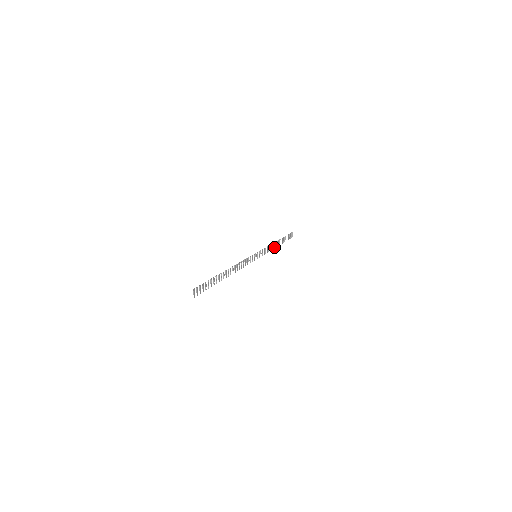
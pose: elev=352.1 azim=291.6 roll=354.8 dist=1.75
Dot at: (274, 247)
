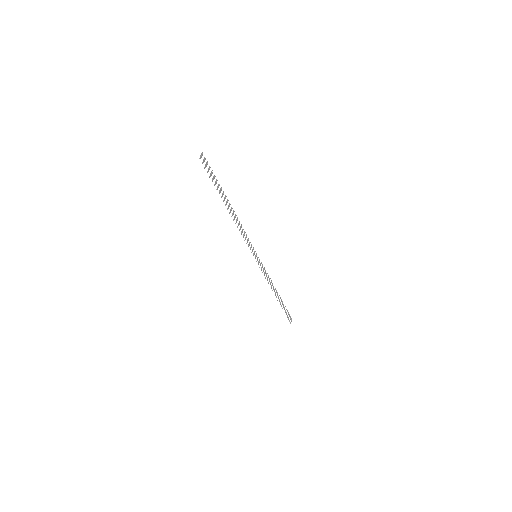
Dot at: occluded
